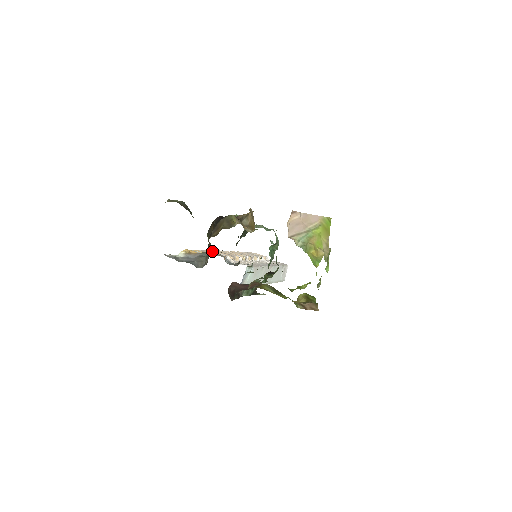
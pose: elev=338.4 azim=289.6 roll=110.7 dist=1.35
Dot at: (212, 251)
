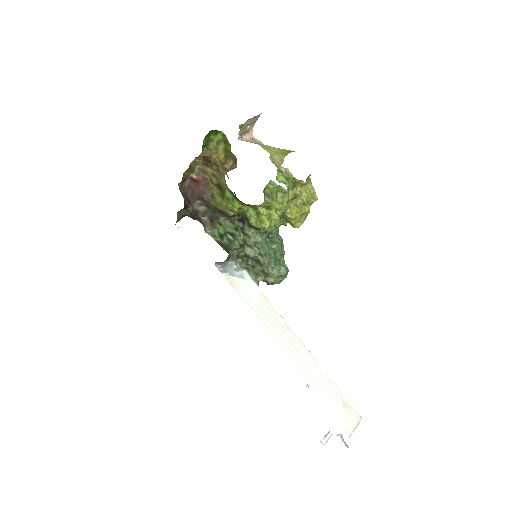
Dot at: occluded
